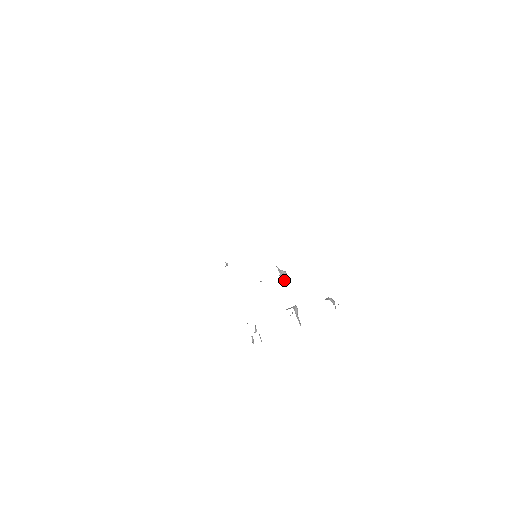
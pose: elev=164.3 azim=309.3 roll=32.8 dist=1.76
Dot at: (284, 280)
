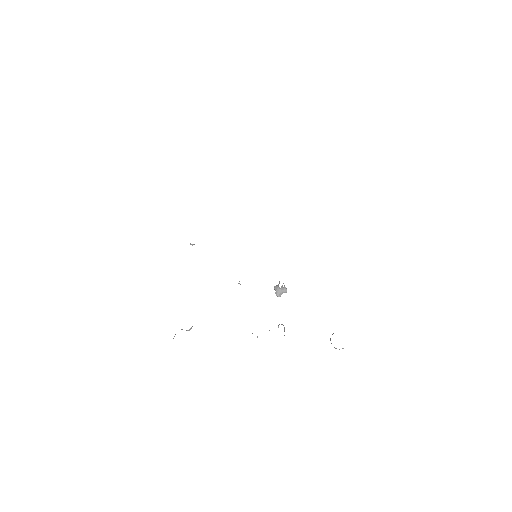
Dot at: (279, 295)
